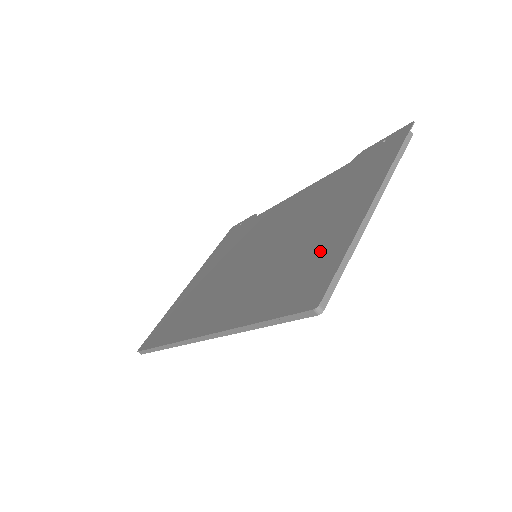
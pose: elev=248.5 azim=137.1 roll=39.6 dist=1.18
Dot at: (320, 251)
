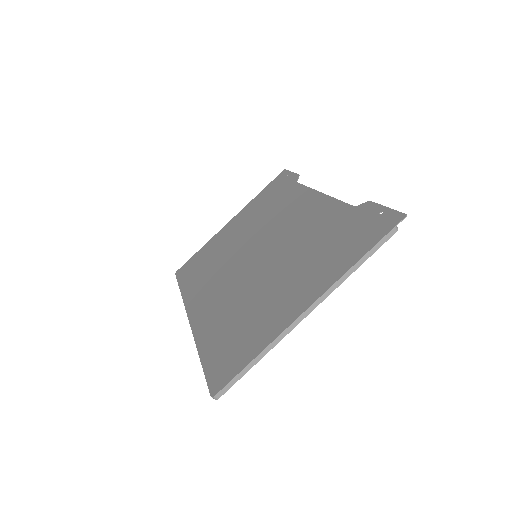
Dot at: (256, 328)
